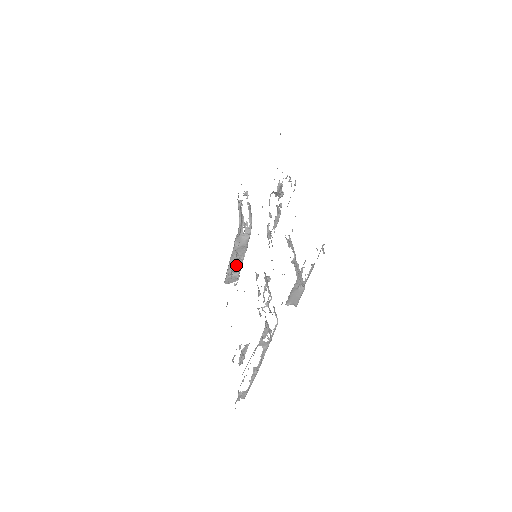
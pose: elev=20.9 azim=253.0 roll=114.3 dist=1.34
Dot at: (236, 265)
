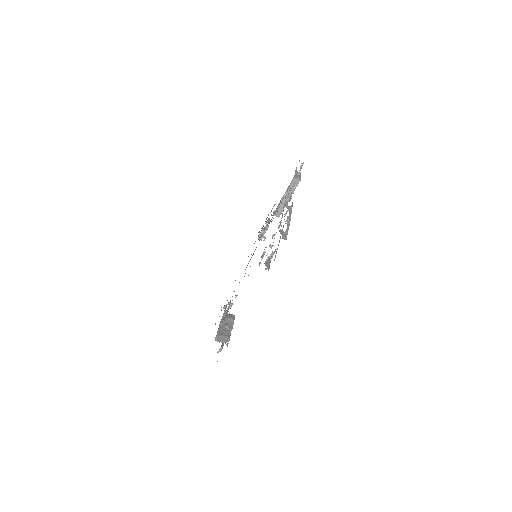
Dot at: (225, 333)
